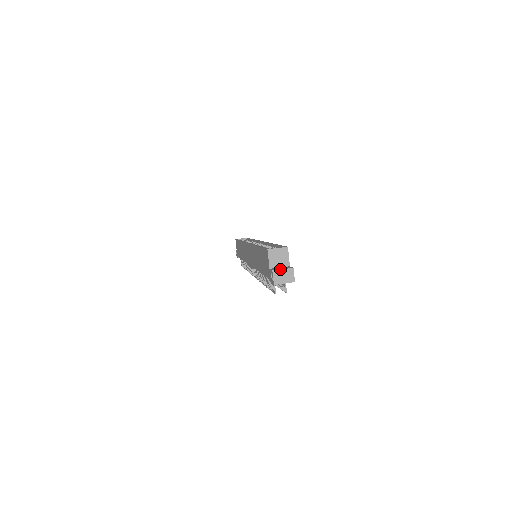
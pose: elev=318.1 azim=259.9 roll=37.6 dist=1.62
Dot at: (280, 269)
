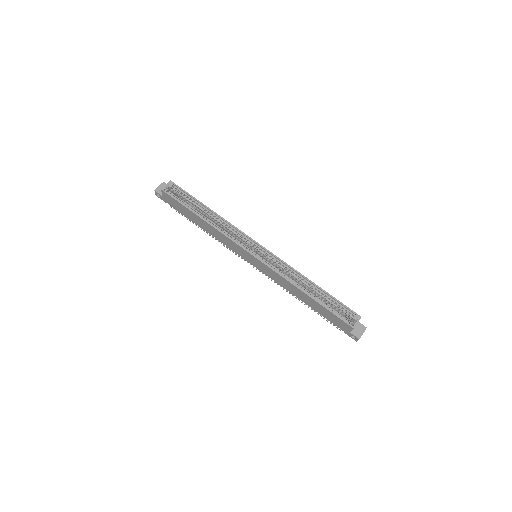
Dot at: occluded
